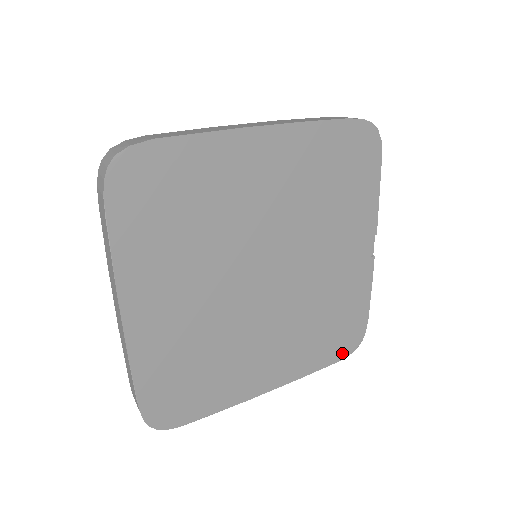
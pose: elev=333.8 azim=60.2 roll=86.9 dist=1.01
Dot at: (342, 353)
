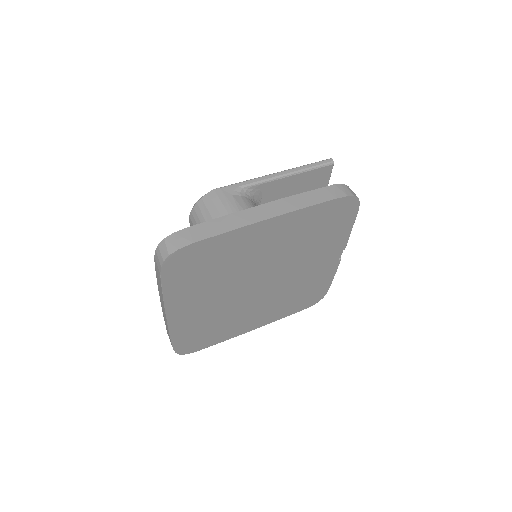
Dot at: (307, 306)
